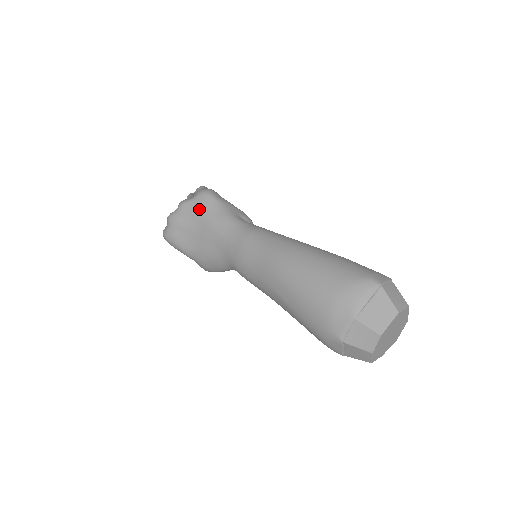
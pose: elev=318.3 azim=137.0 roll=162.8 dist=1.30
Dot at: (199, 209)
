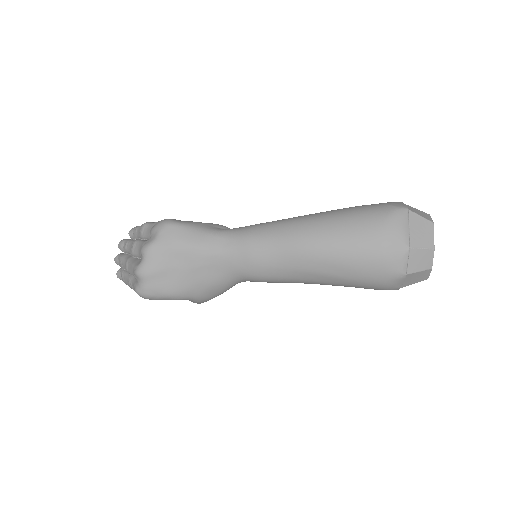
Dot at: (173, 244)
